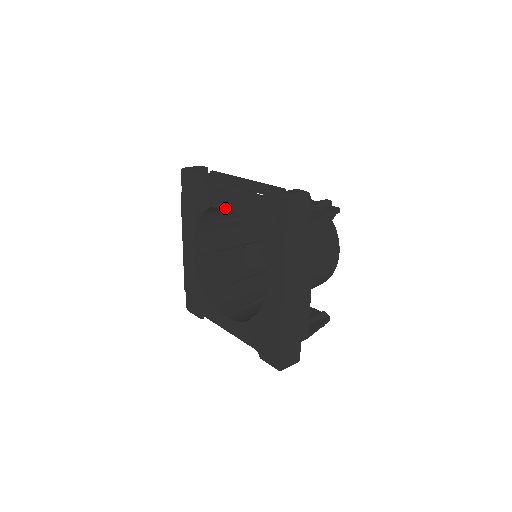
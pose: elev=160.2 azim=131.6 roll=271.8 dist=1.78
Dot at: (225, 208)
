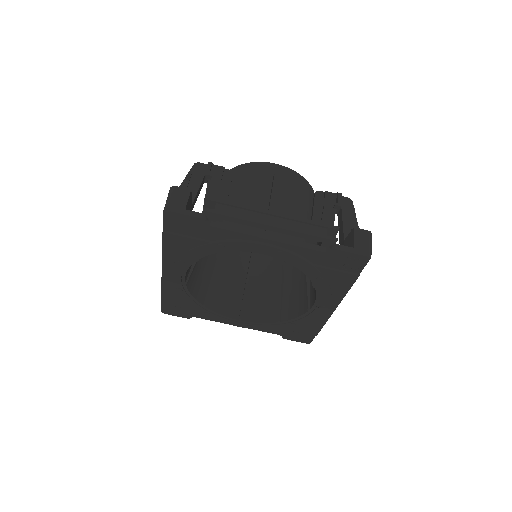
Dot at: occluded
